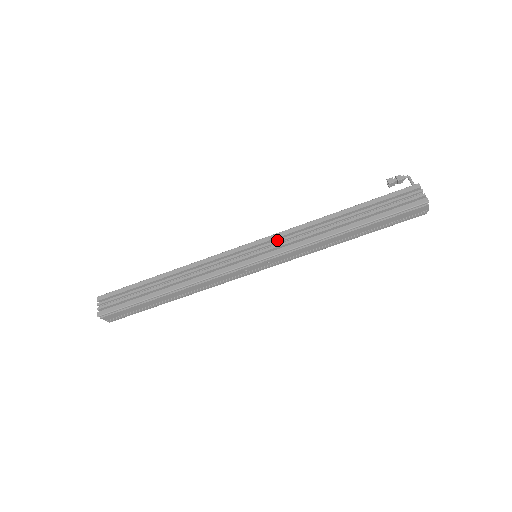
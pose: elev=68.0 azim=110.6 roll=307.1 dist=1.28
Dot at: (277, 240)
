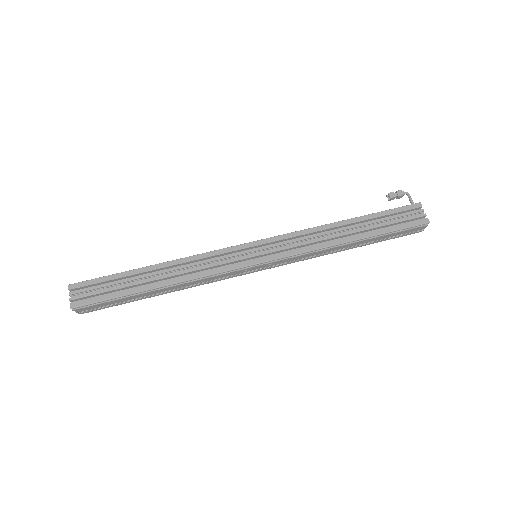
Dot at: (281, 242)
